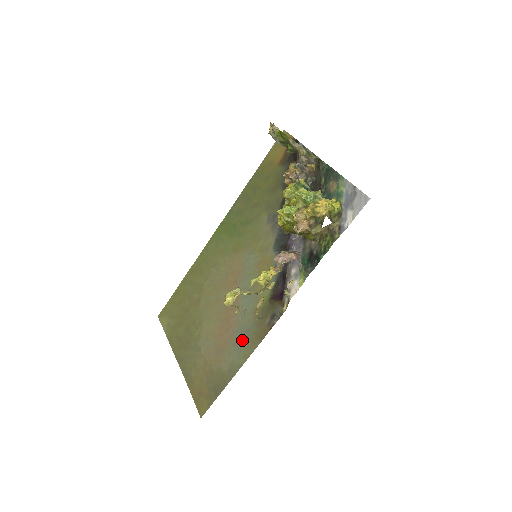
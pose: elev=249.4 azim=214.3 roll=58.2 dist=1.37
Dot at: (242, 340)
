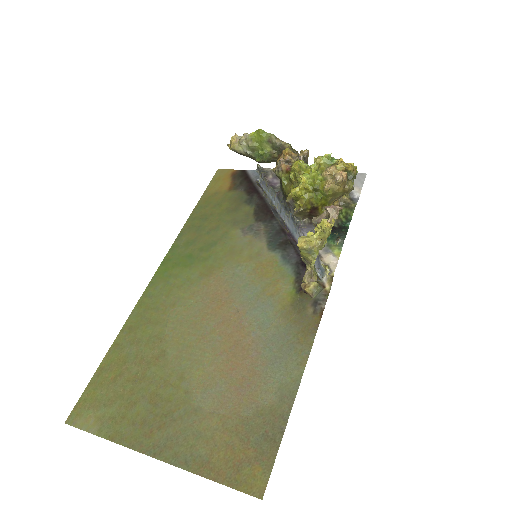
Dot at: (281, 351)
